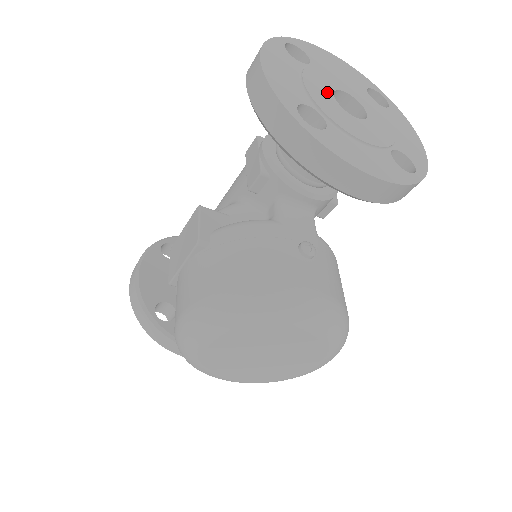
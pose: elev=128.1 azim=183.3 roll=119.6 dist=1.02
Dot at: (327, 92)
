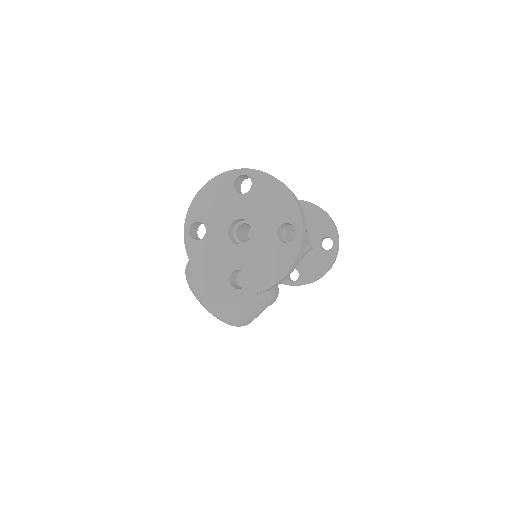
Dot at: (229, 219)
